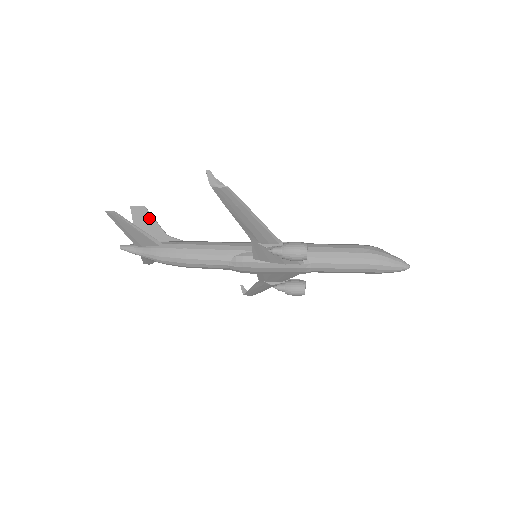
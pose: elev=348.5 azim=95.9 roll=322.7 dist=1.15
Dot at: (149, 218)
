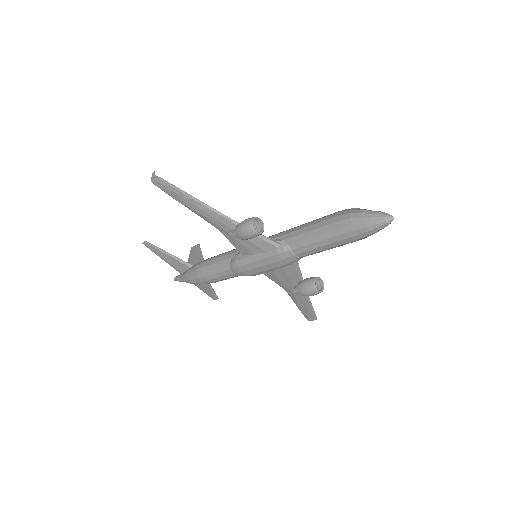
Dot at: (198, 251)
